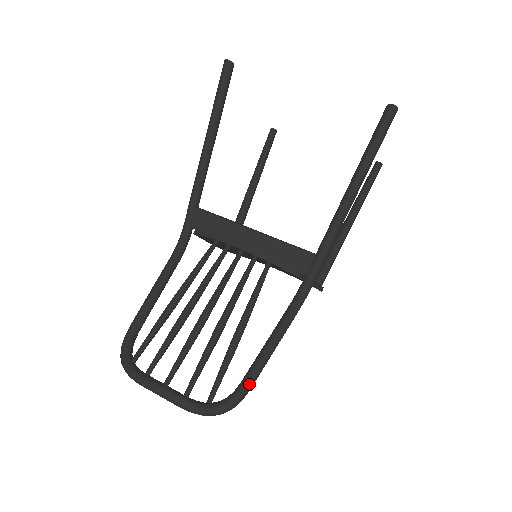
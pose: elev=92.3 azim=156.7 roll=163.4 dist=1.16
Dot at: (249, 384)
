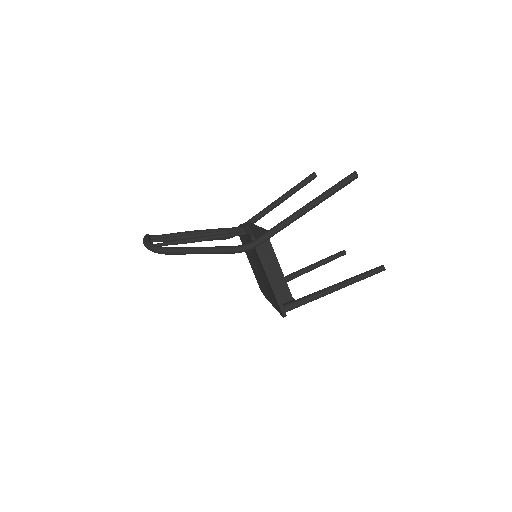
Dot at: (176, 248)
